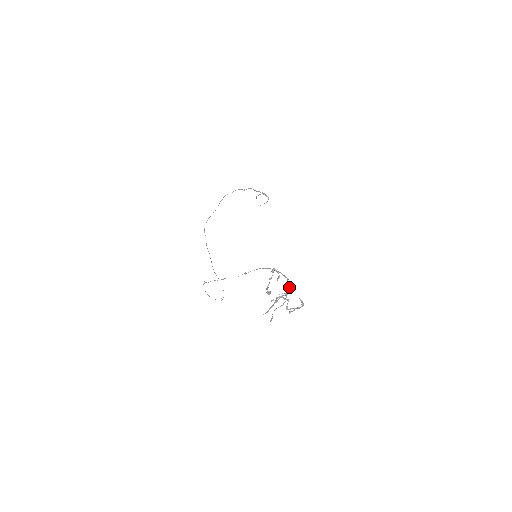
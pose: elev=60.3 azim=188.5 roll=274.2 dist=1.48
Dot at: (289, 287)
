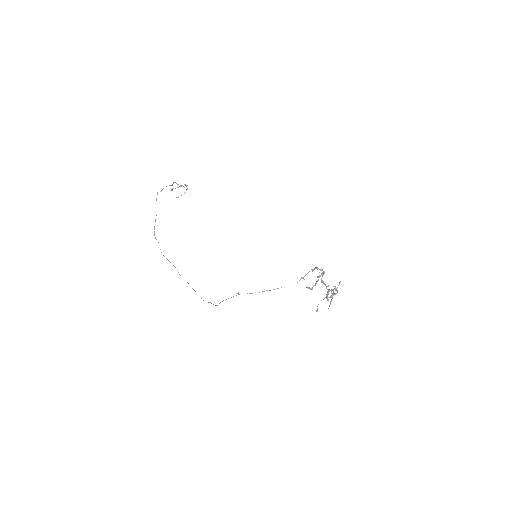
Dot at: occluded
